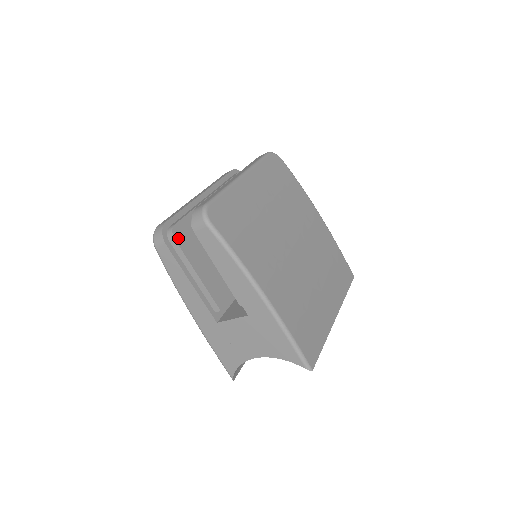
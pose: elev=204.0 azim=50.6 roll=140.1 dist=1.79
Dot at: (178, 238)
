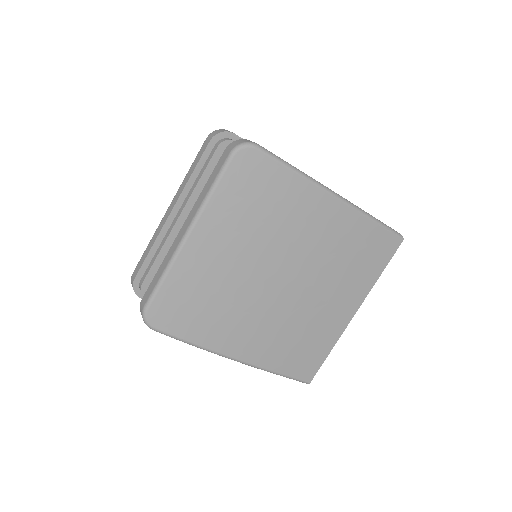
Dot at: occluded
